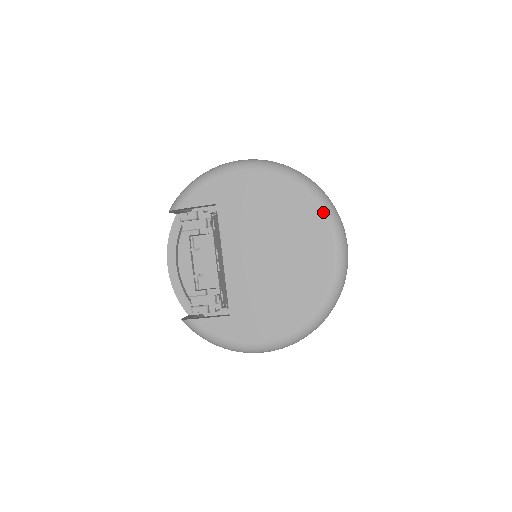
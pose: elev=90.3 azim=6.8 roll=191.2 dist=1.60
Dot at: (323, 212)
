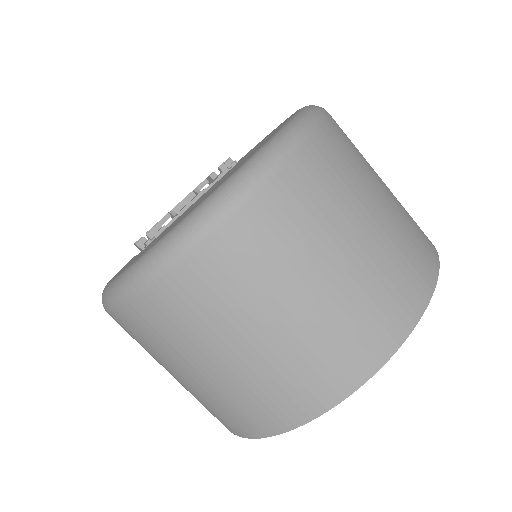
Dot at: (278, 131)
